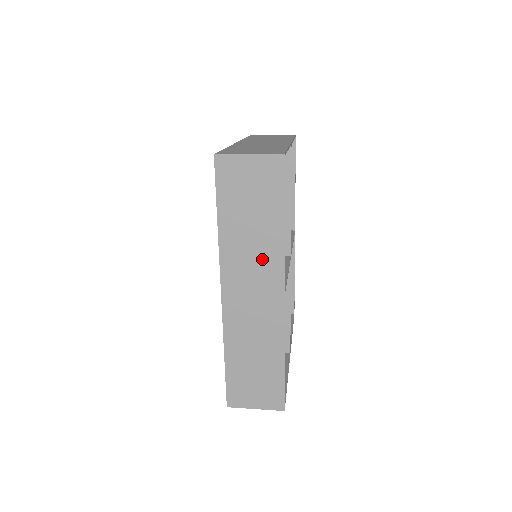
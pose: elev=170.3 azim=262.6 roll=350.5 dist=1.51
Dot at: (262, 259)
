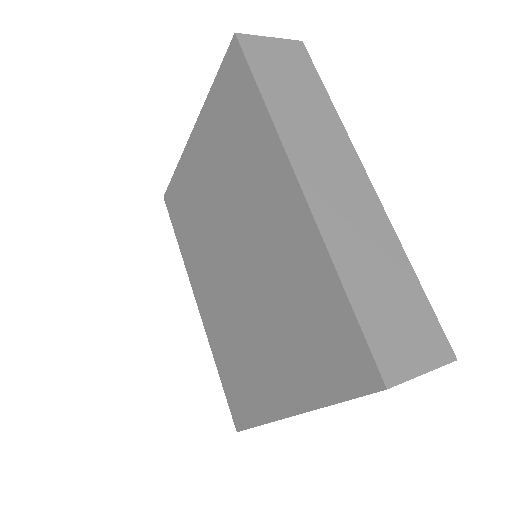
Dot at: (328, 139)
